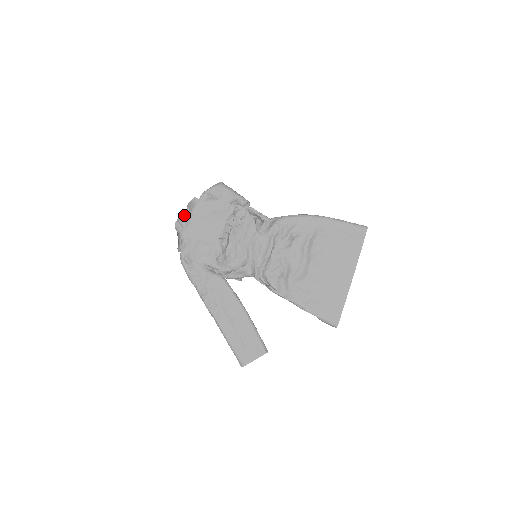
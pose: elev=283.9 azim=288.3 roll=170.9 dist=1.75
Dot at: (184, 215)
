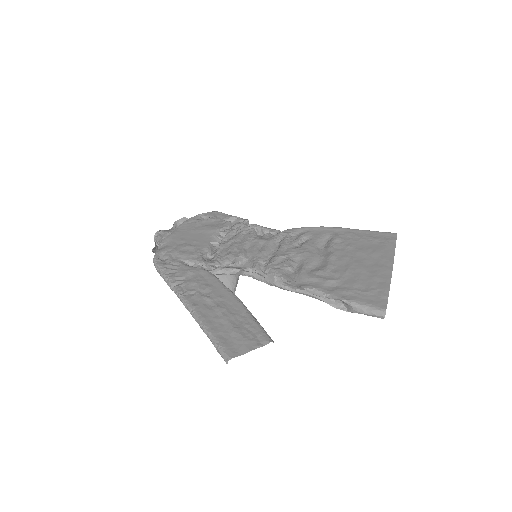
Dot at: occluded
